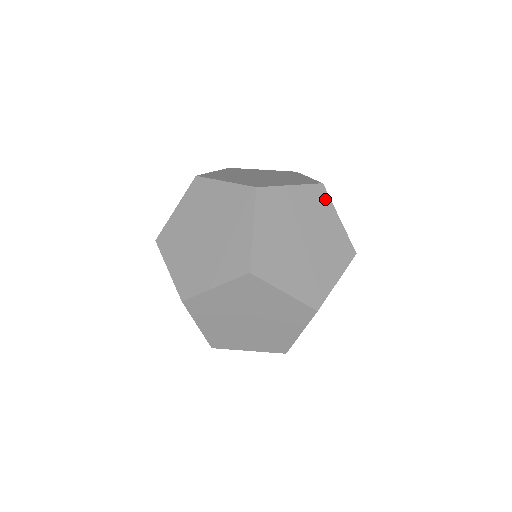
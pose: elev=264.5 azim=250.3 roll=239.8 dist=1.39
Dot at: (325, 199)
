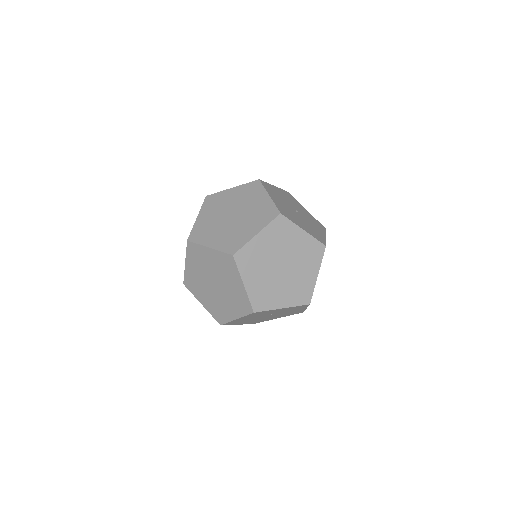
Dot at: occluded
